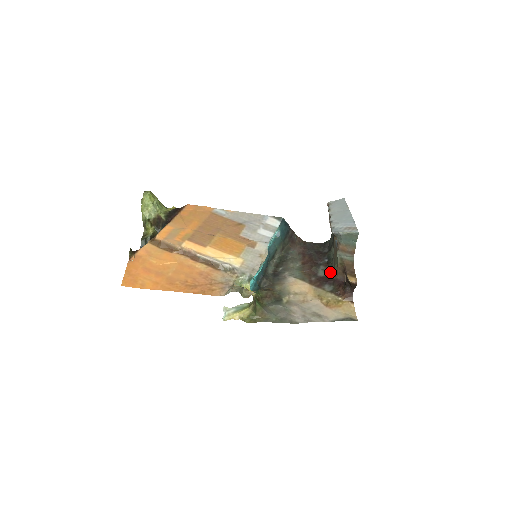
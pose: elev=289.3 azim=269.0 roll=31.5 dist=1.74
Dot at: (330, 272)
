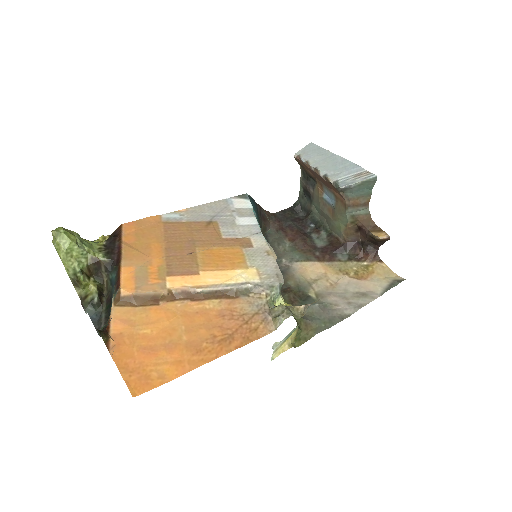
Dot at: (330, 237)
